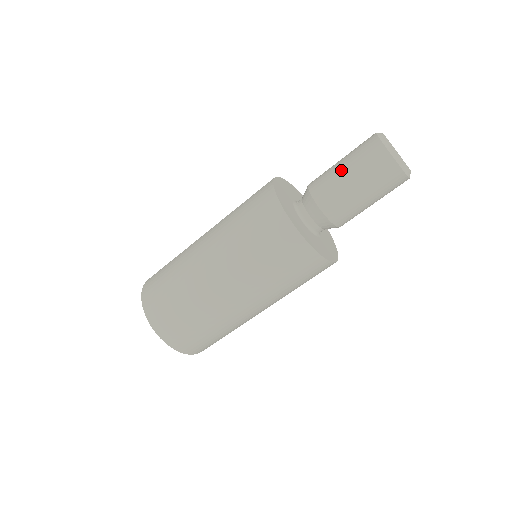
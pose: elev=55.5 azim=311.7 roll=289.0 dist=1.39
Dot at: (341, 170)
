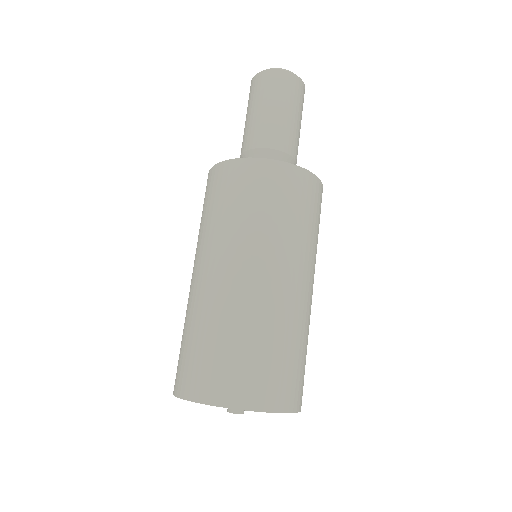
Dot at: occluded
